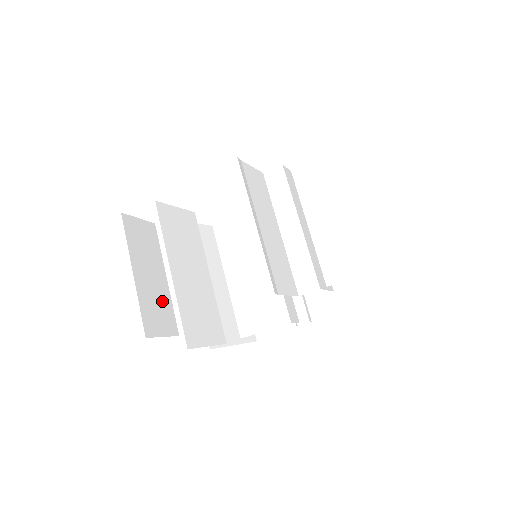
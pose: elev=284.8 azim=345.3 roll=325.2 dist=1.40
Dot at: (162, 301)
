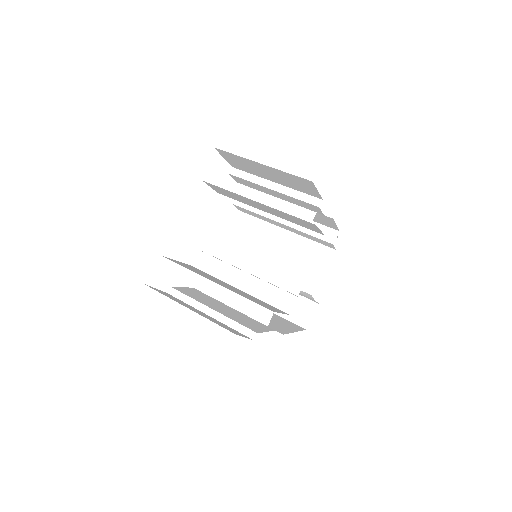
Dot at: occluded
